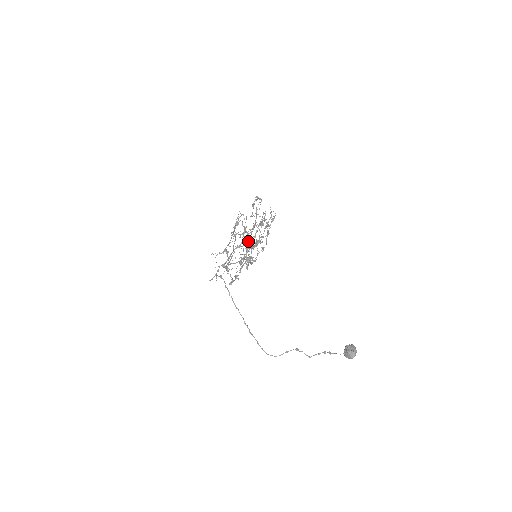
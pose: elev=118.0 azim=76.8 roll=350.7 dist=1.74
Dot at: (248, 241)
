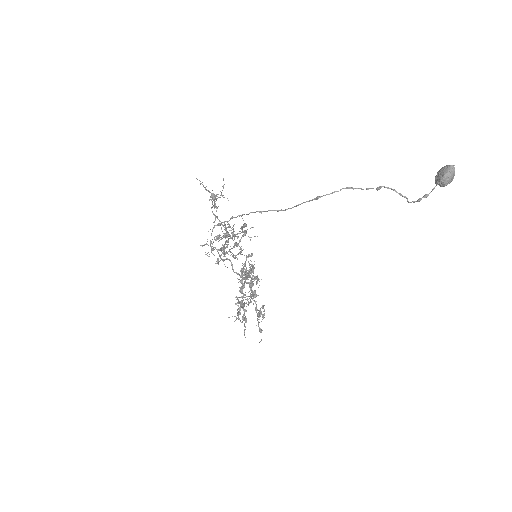
Dot at: (238, 279)
